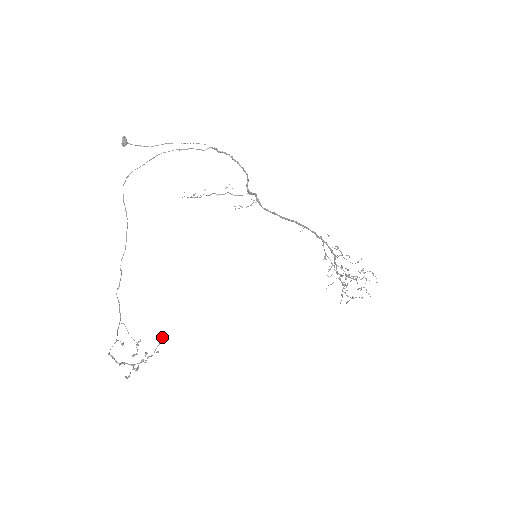
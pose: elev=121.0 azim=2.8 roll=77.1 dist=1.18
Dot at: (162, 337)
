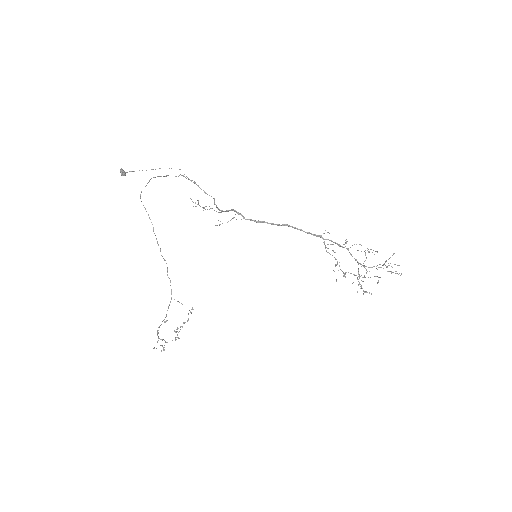
Dot at: (180, 327)
